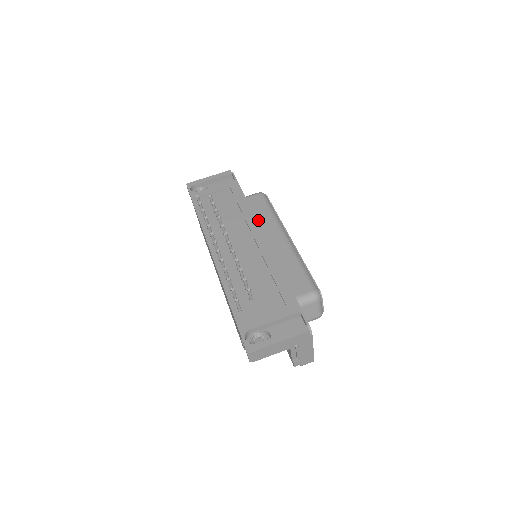
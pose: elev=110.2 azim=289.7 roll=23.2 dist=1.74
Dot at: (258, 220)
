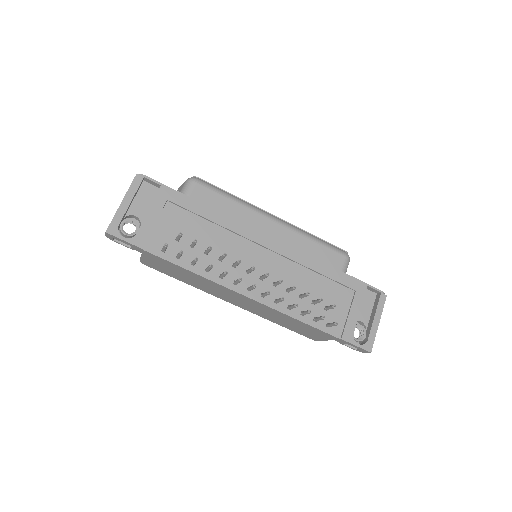
Dot at: occluded
